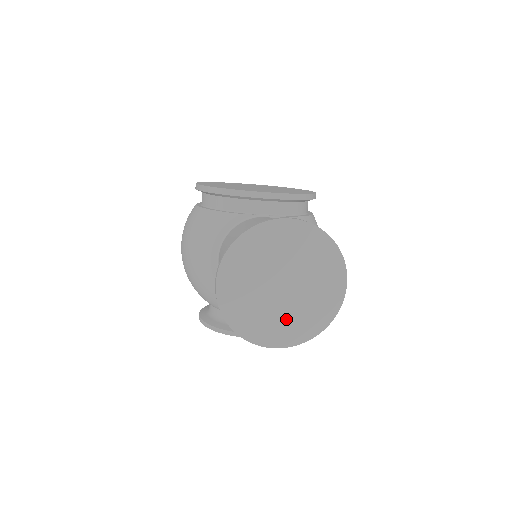
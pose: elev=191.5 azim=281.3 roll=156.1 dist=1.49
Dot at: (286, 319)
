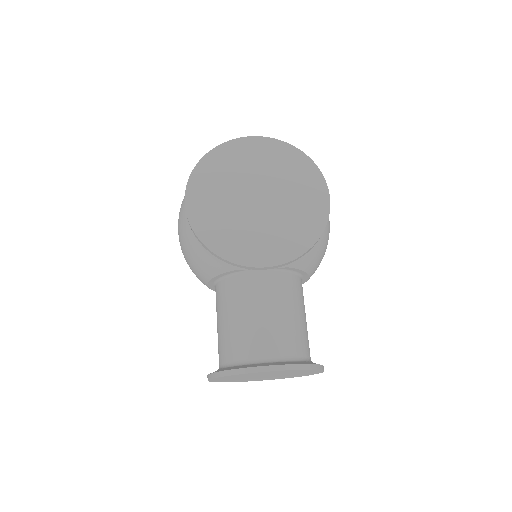
Dot at: (269, 378)
